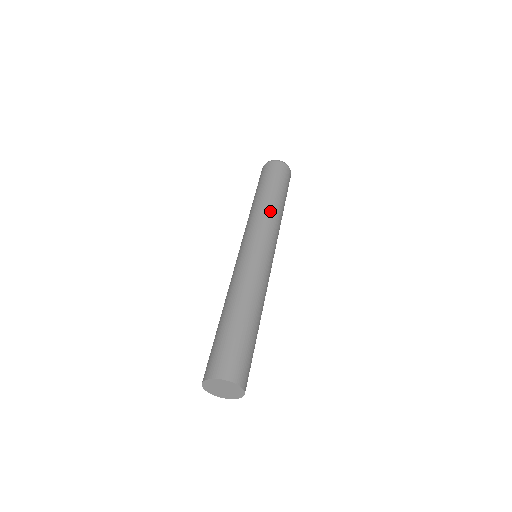
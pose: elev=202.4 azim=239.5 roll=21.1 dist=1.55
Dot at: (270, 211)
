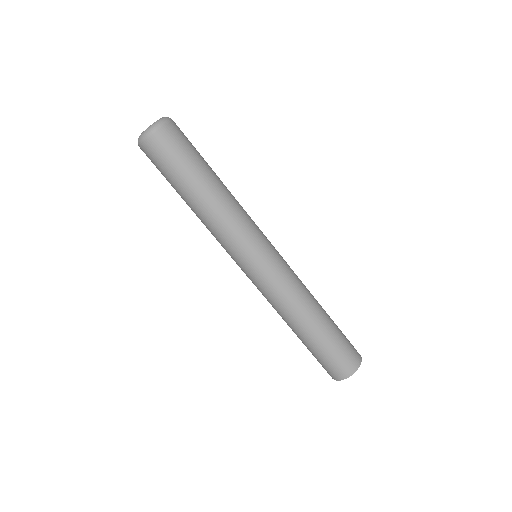
Dot at: (210, 225)
